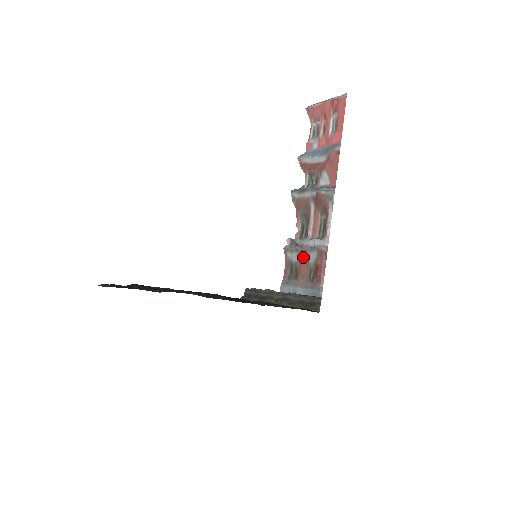
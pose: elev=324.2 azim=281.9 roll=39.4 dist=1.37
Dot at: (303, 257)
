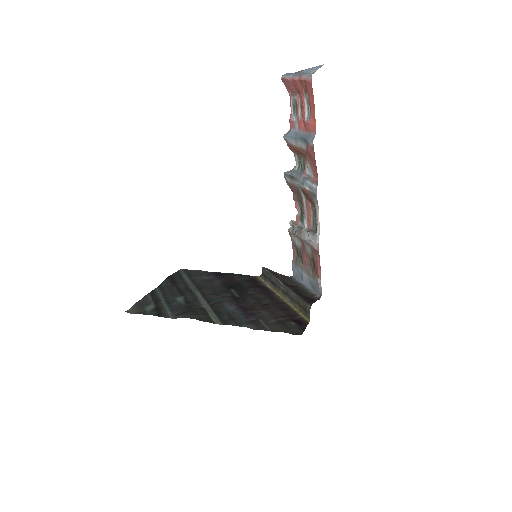
Dot at: (303, 246)
